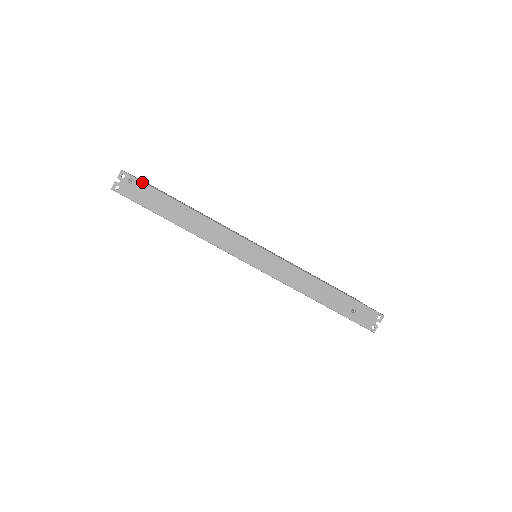
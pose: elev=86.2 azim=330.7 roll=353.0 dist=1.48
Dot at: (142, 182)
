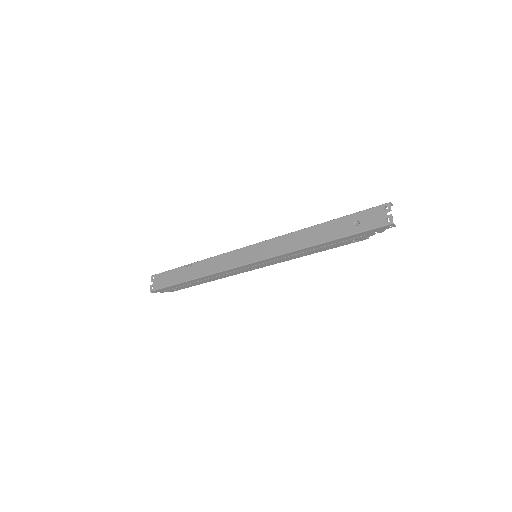
Dot at: (164, 272)
